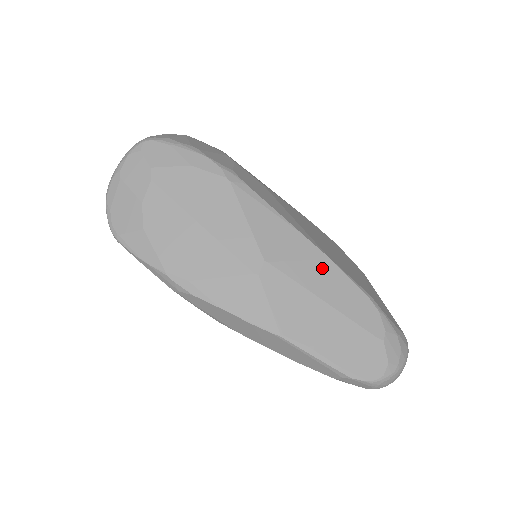
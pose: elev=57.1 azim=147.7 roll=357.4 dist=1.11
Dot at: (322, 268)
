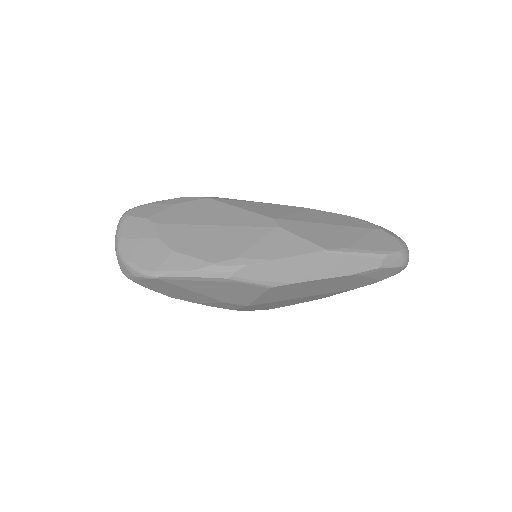
Dot at: (309, 213)
